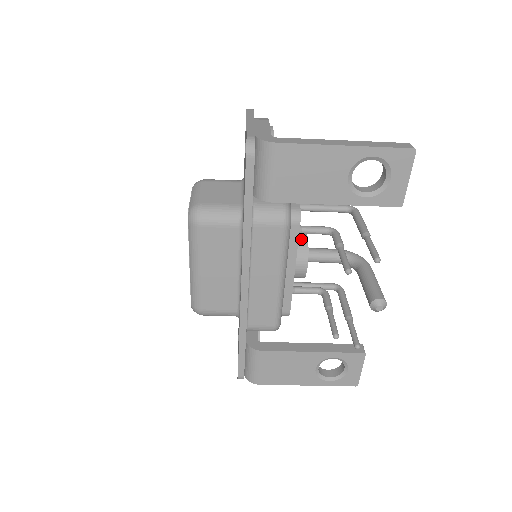
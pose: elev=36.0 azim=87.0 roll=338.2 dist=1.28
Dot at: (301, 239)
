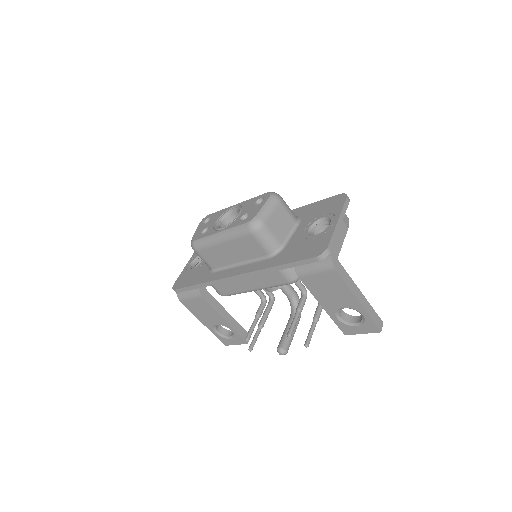
Dot at: occluded
